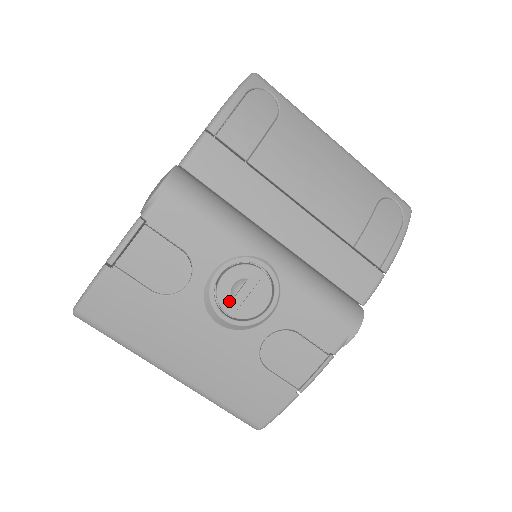
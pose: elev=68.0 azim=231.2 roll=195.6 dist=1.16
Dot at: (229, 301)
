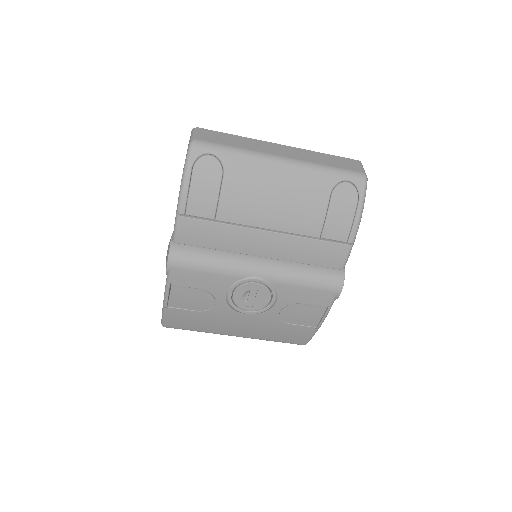
Dot at: (245, 304)
